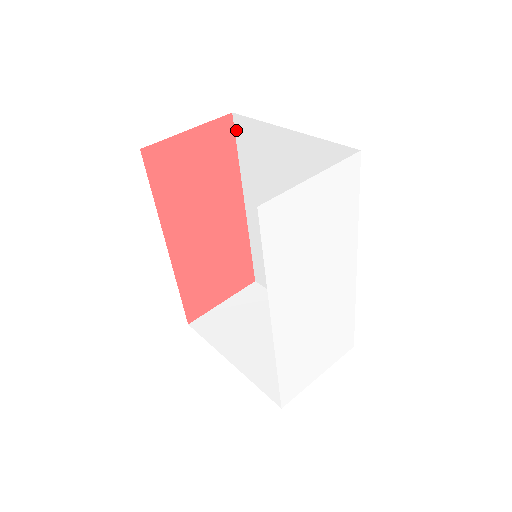
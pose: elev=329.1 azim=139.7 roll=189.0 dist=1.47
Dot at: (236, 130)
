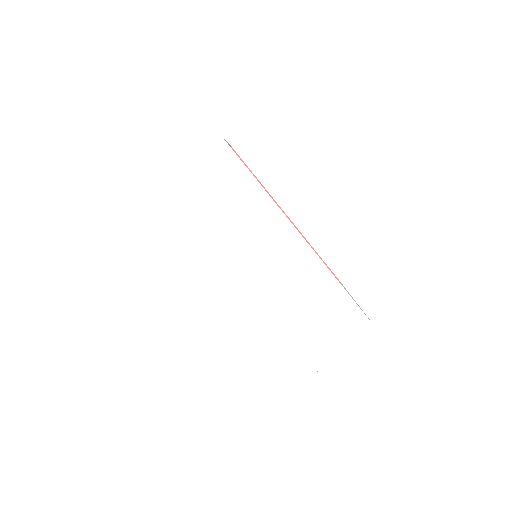
Dot at: (240, 158)
